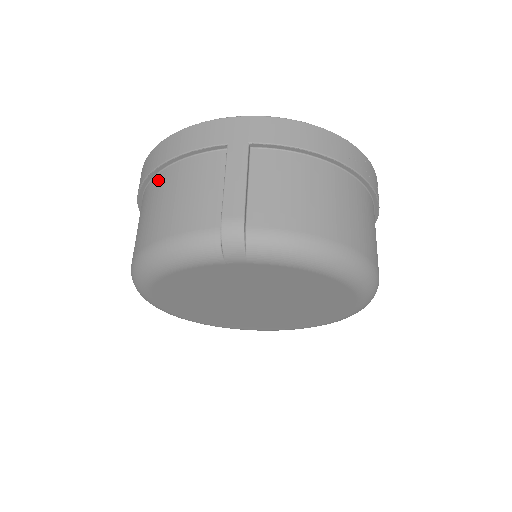
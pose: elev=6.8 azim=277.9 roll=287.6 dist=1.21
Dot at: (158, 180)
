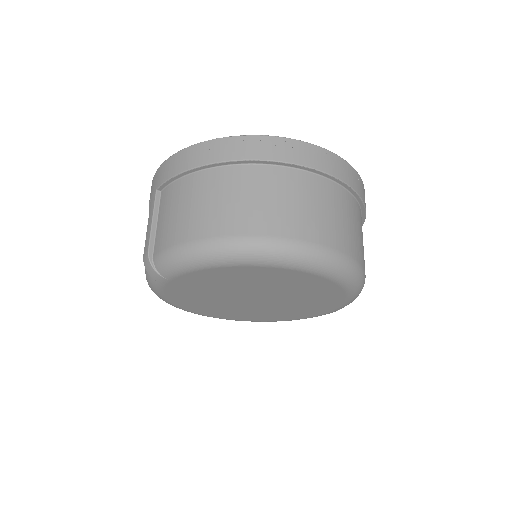
Dot at: occluded
